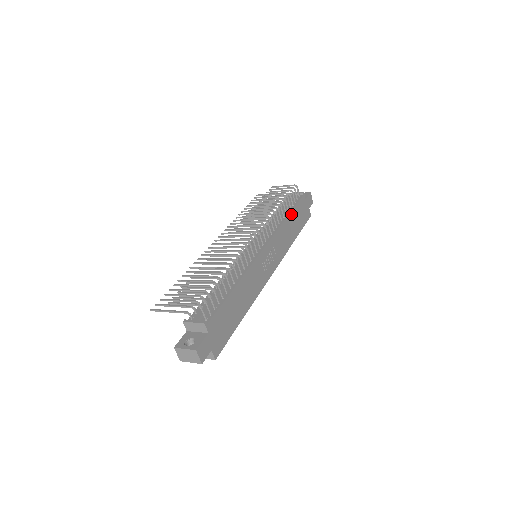
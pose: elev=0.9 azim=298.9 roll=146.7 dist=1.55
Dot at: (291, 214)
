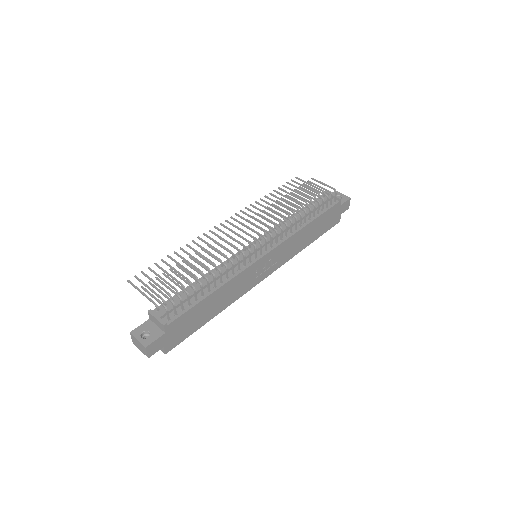
Dot at: (314, 221)
